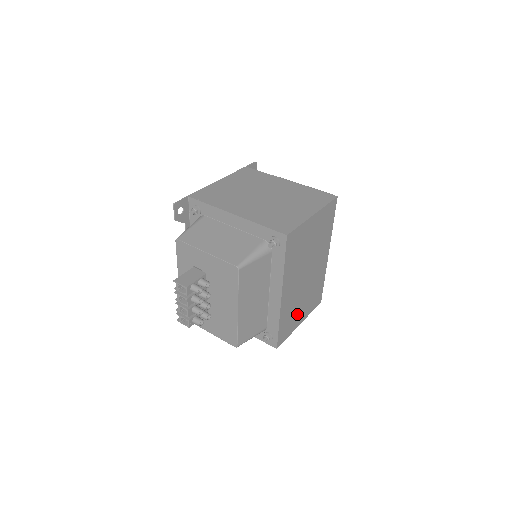
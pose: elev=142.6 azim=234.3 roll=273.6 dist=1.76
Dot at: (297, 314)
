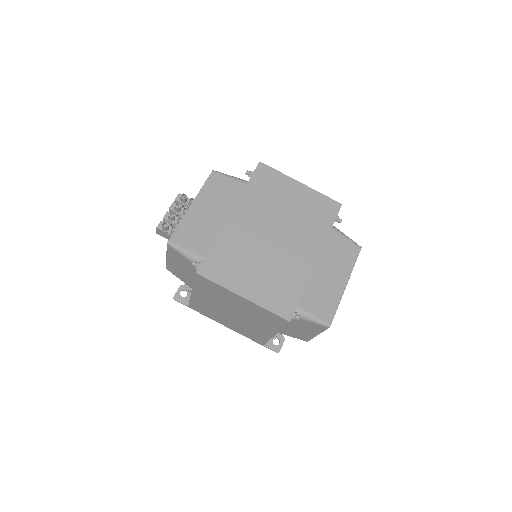
Dot at: (243, 273)
